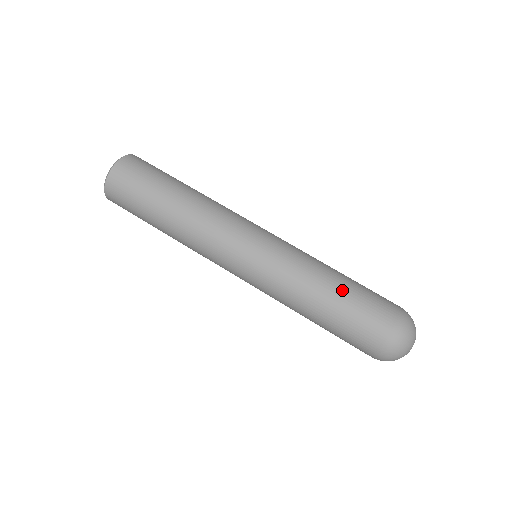
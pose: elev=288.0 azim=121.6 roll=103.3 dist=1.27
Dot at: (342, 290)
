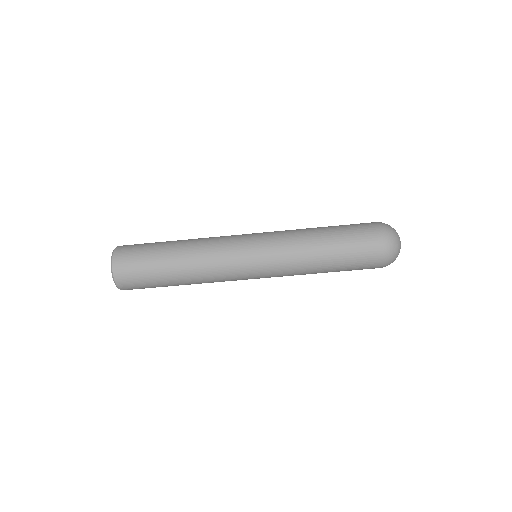
Dot at: (331, 235)
